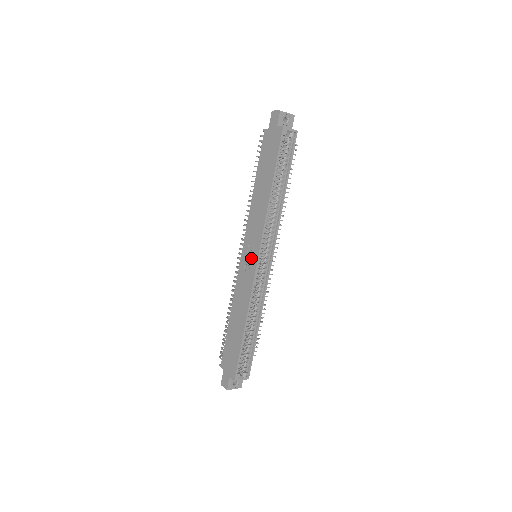
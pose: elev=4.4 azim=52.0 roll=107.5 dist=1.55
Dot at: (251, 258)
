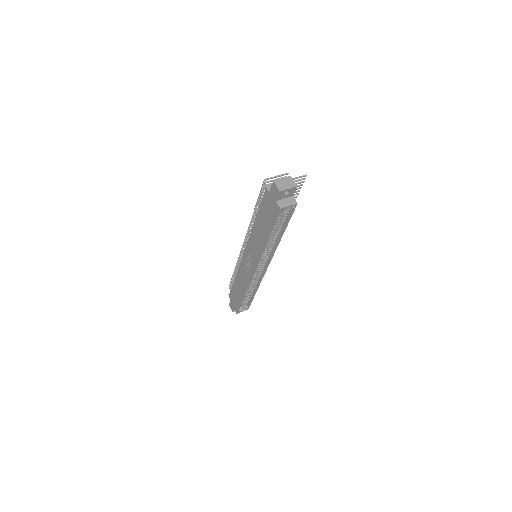
Dot at: (250, 265)
